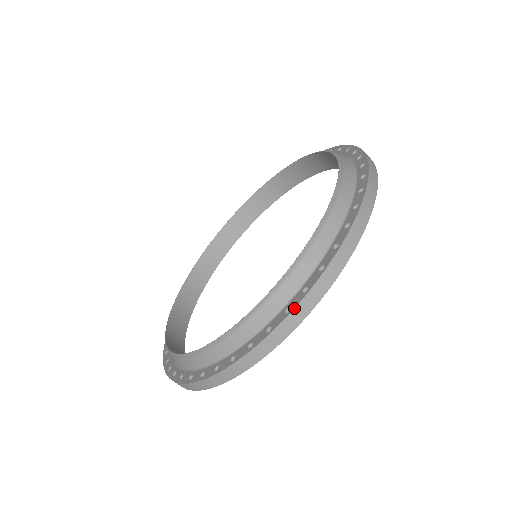
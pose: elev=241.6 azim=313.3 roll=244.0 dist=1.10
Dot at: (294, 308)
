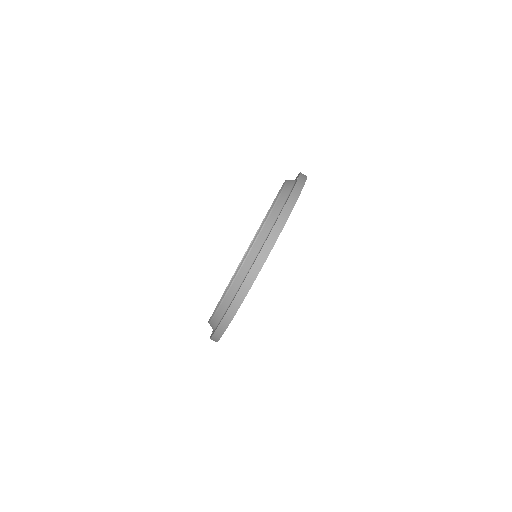
Dot at: (281, 211)
